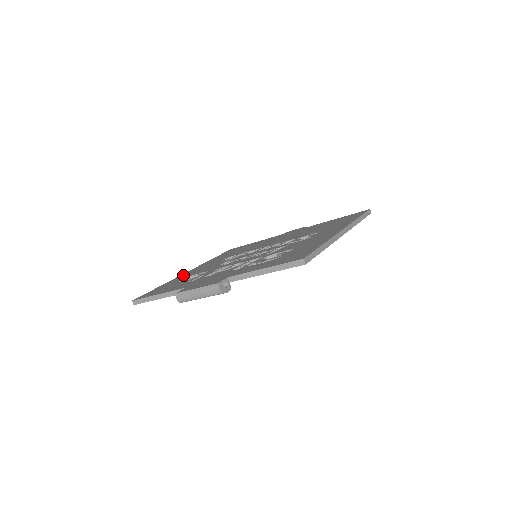
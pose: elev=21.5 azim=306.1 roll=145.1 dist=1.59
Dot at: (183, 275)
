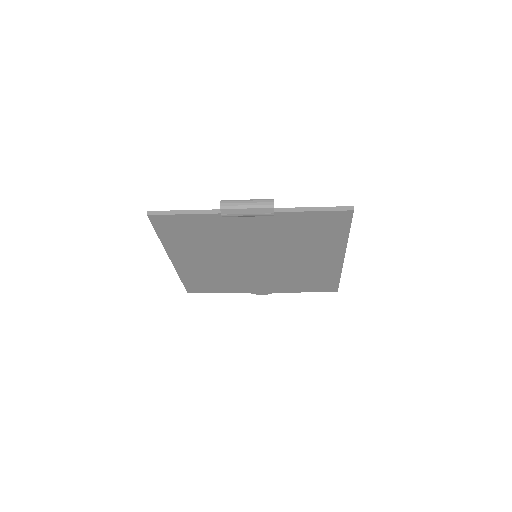
Dot at: occluded
